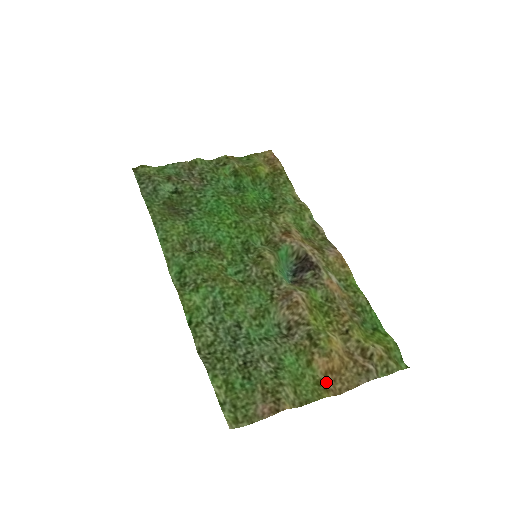
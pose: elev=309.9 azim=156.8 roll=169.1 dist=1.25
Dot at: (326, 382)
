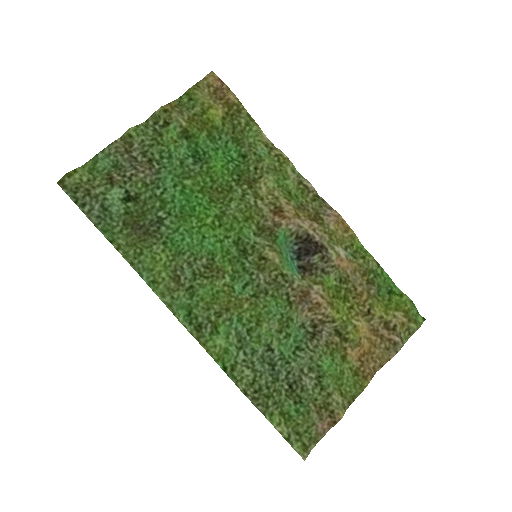
Dot at: (362, 369)
